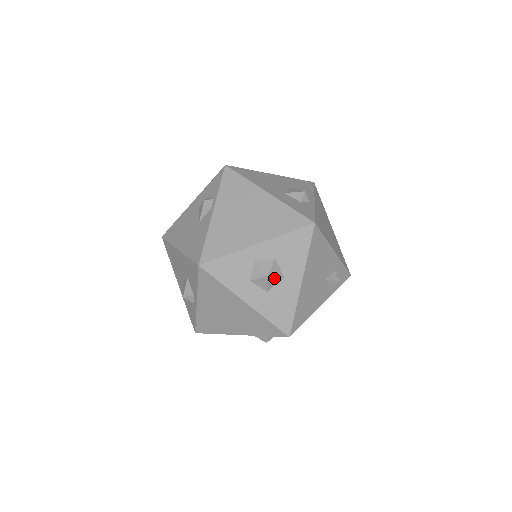
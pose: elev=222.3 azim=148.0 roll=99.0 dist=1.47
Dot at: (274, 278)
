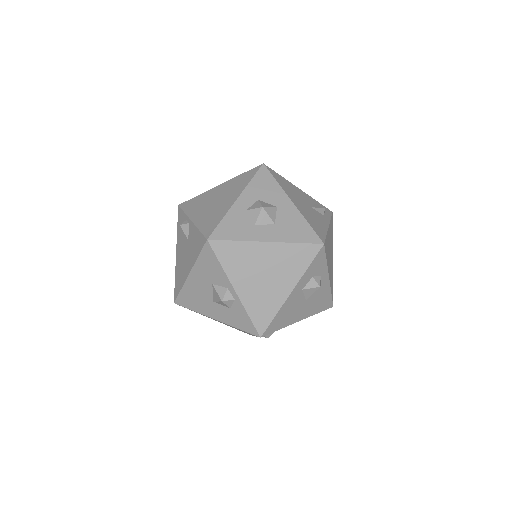
Dot at: (269, 209)
